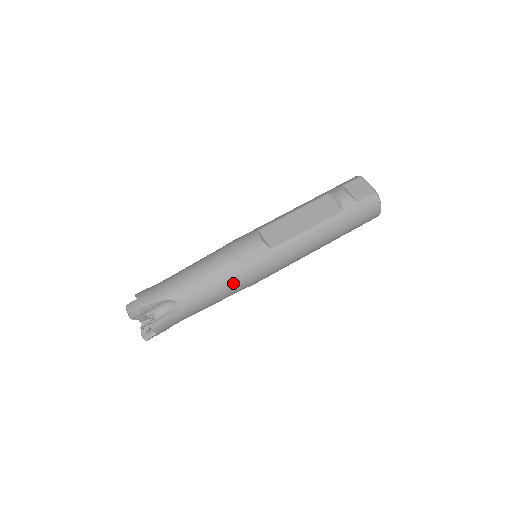
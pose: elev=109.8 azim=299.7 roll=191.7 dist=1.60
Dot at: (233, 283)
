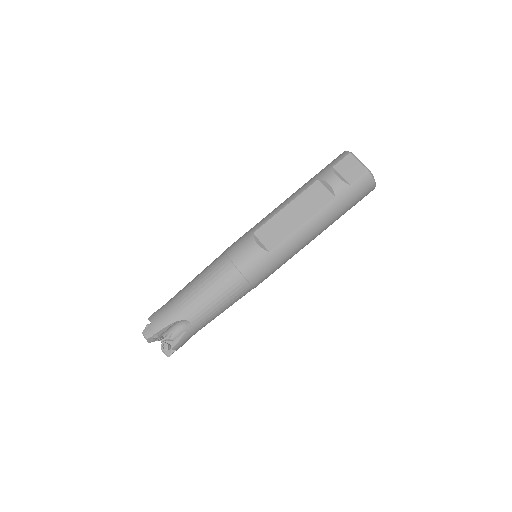
Dot at: (238, 291)
